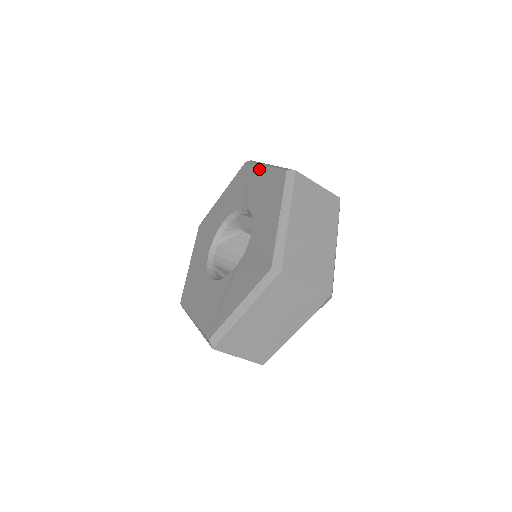
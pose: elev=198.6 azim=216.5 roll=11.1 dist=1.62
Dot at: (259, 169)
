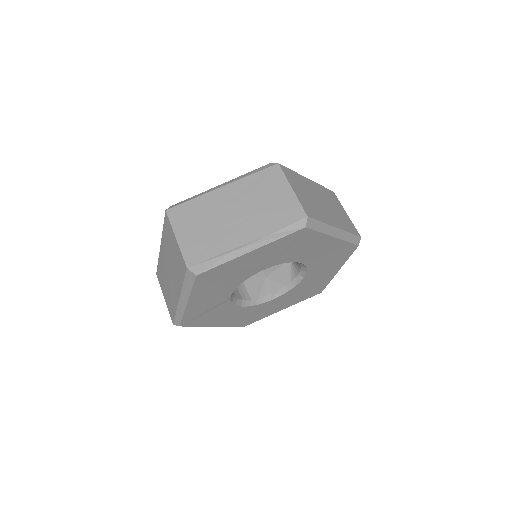
Dot at: occluded
